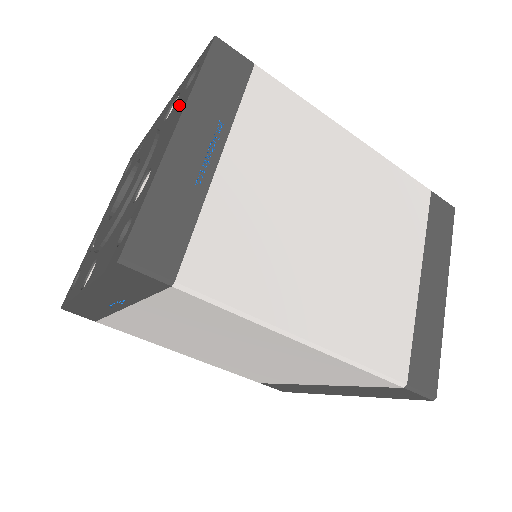
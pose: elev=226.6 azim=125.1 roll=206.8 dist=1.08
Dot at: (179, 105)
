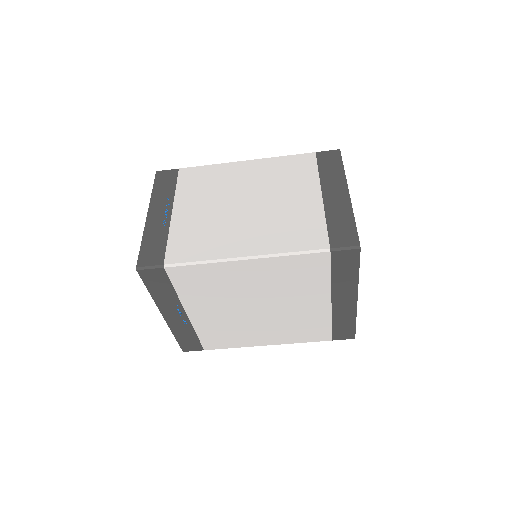
Dot at: occluded
